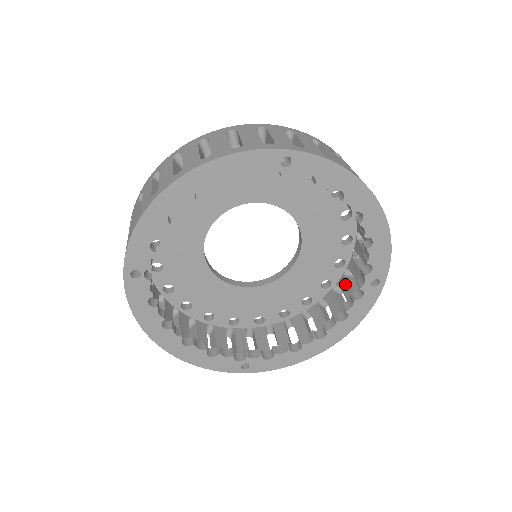
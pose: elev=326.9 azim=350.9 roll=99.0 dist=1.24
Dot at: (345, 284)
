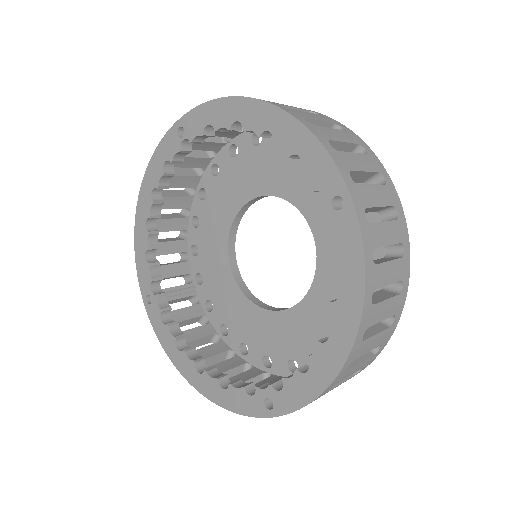
Dot at: (271, 381)
